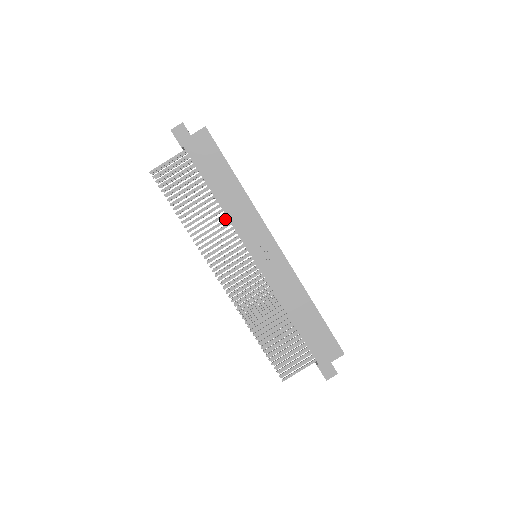
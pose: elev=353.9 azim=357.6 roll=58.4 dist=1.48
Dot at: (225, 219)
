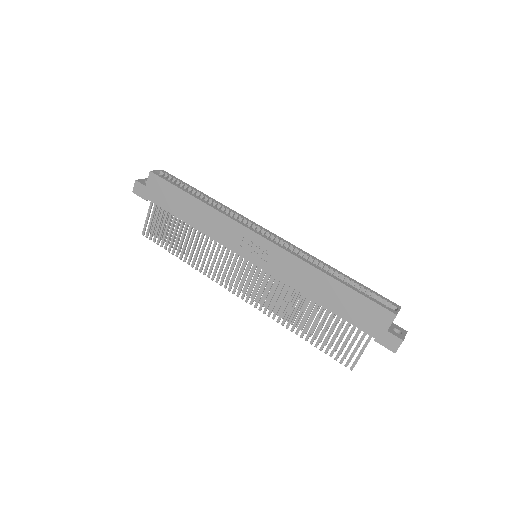
Dot at: (210, 239)
